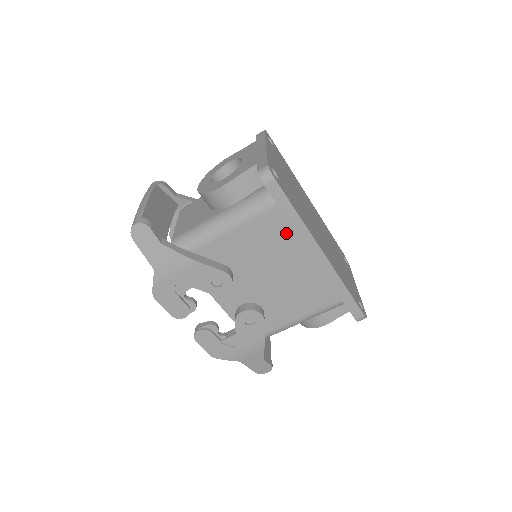
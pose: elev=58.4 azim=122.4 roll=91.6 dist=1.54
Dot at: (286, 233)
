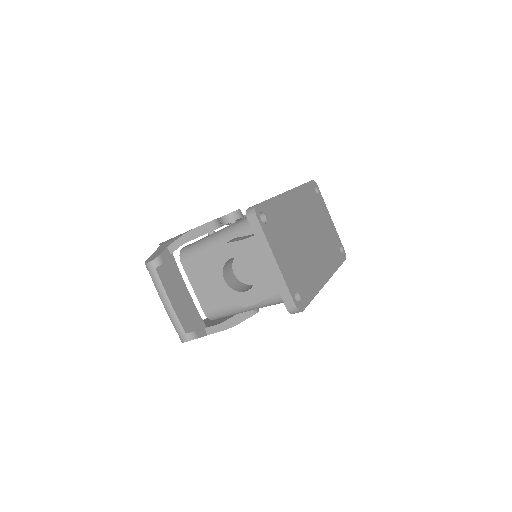
Dot at: occluded
